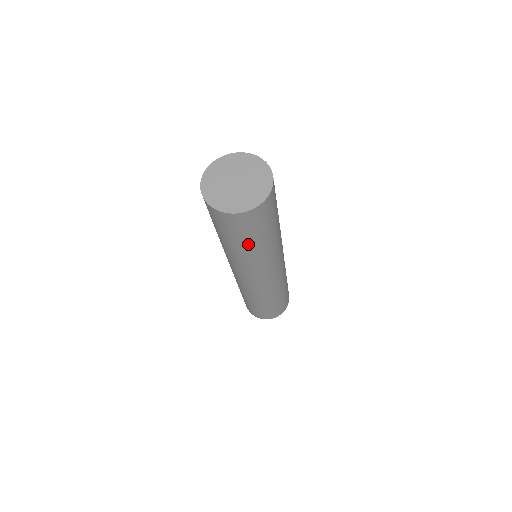
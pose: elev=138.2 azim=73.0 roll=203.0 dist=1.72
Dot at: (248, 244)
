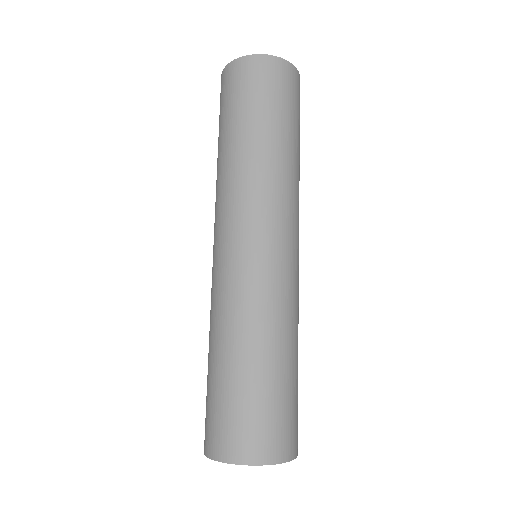
Dot at: (265, 125)
